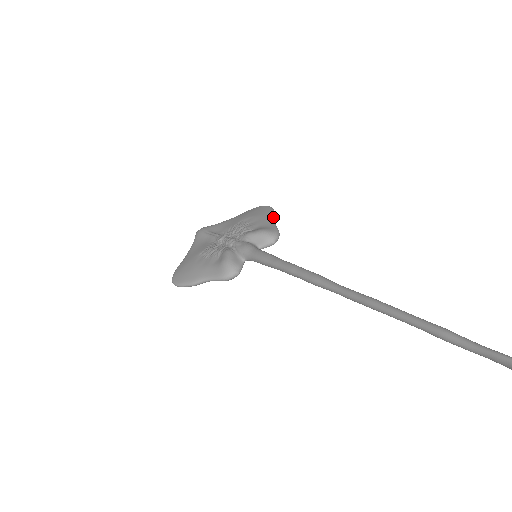
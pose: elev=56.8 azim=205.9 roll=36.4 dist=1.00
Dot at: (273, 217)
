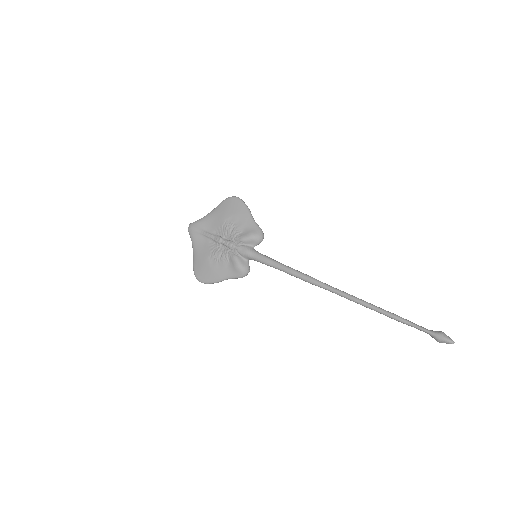
Dot at: (249, 214)
